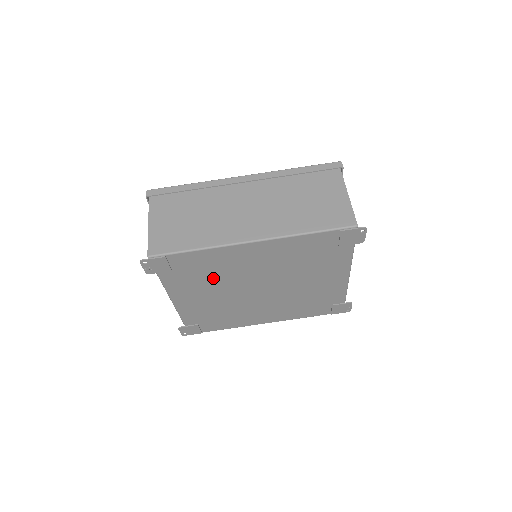
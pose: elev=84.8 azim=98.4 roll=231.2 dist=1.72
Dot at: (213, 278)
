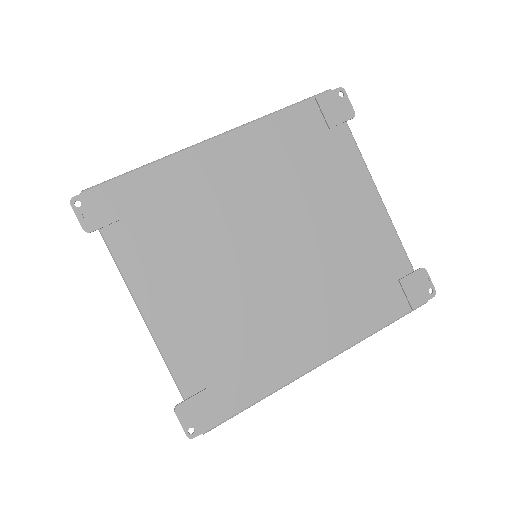
Dot at: (189, 233)
